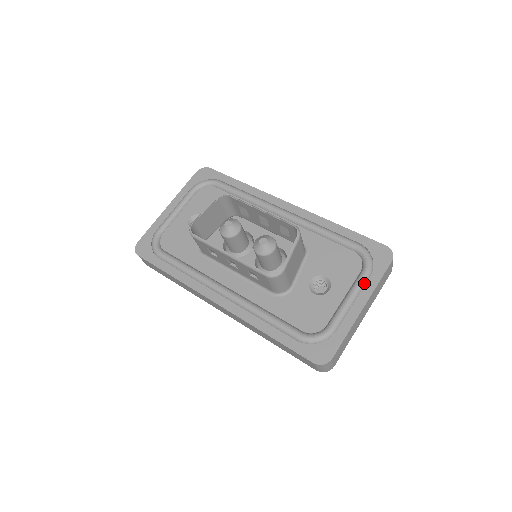
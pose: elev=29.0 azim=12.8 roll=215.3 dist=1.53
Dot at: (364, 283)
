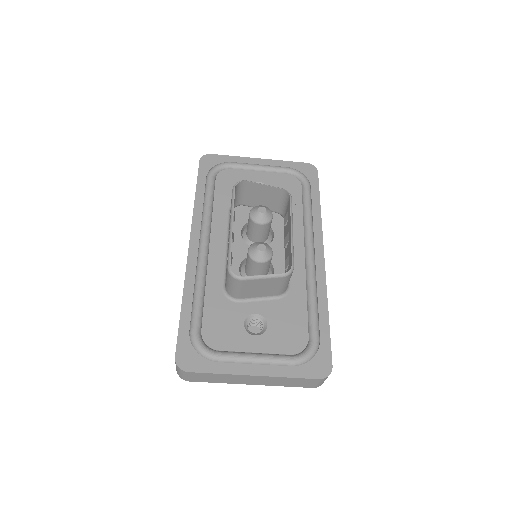
Dot at: (280, 364)
